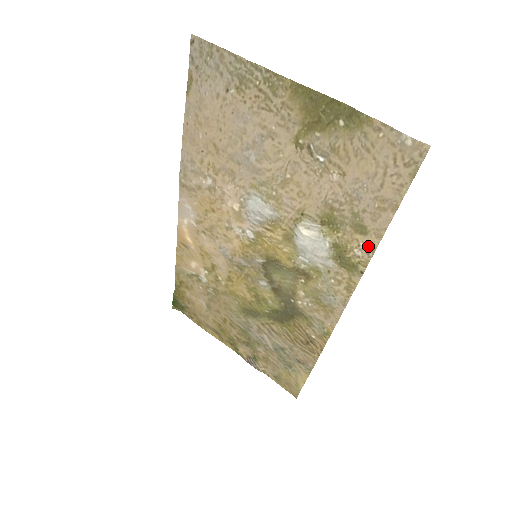
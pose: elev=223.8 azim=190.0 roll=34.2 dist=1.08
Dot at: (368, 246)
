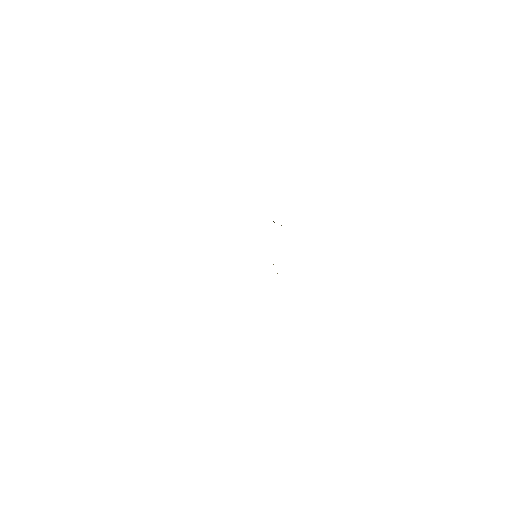
Dot at: occluded
